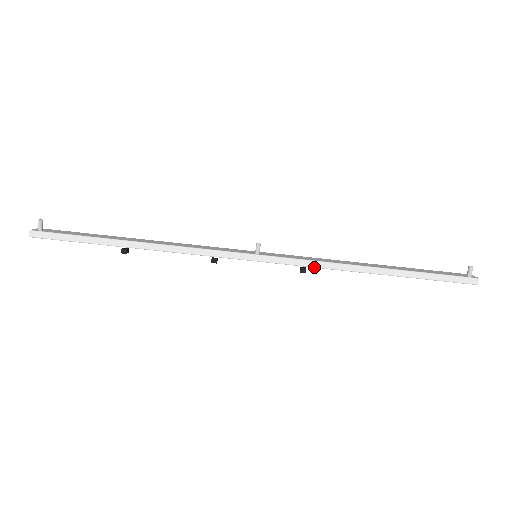
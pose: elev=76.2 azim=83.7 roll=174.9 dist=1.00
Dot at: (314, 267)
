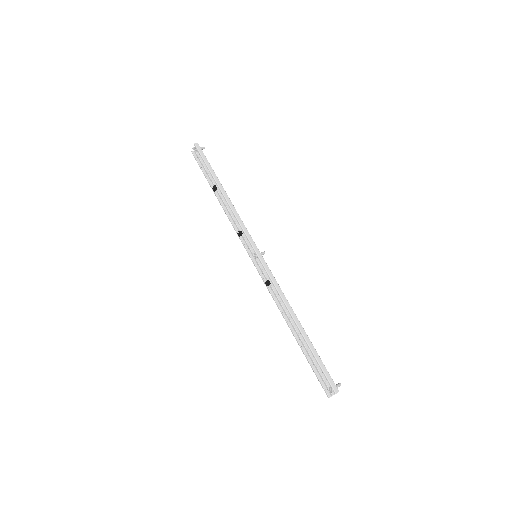
Dot at: (275, 286)
